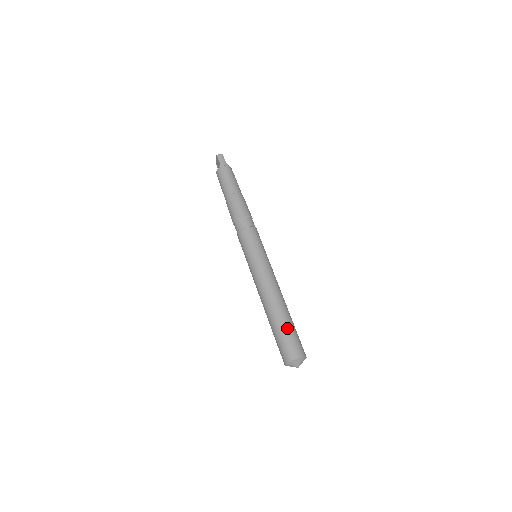
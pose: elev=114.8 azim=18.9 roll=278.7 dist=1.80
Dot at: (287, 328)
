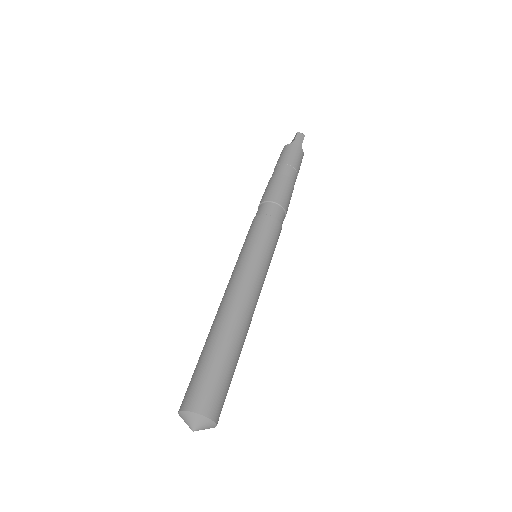
Dot at: (221, 363)
